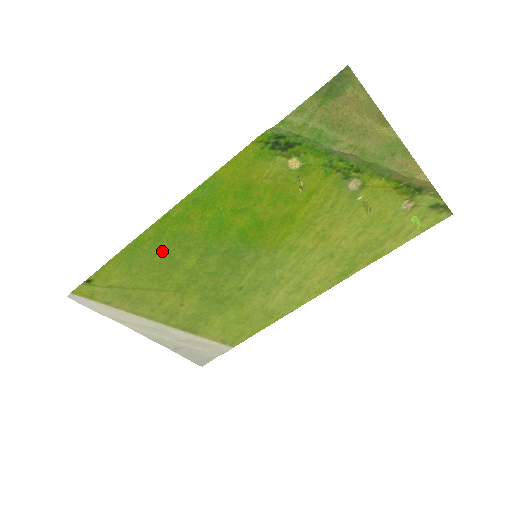
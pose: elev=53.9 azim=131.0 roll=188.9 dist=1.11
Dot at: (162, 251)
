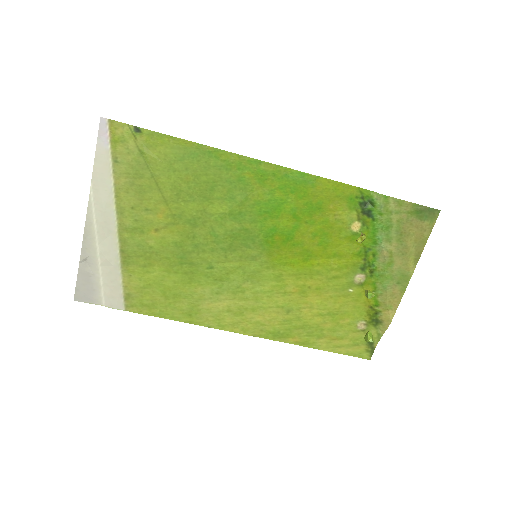
Dot at: (216, 178)
